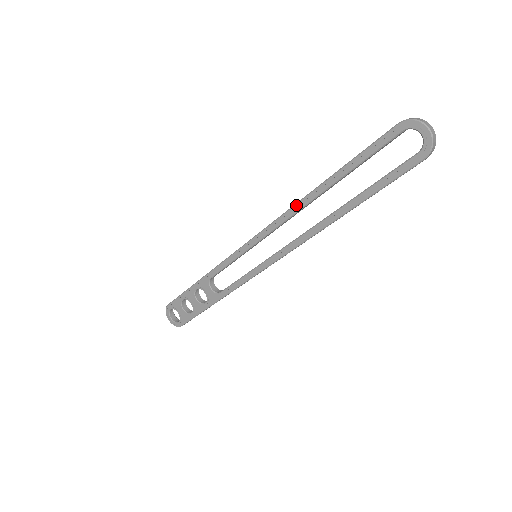
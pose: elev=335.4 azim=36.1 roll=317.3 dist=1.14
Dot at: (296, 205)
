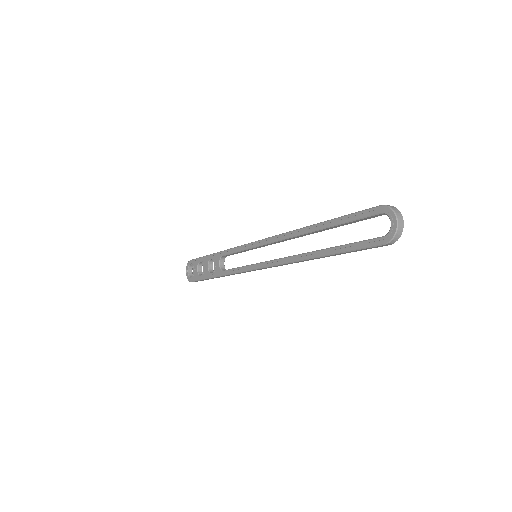
Dot at: (294, 231)
